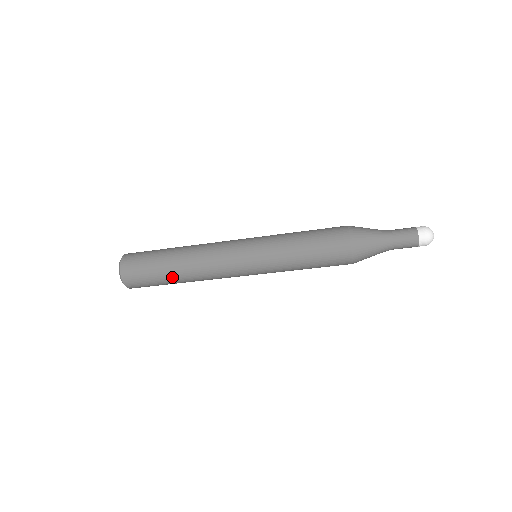
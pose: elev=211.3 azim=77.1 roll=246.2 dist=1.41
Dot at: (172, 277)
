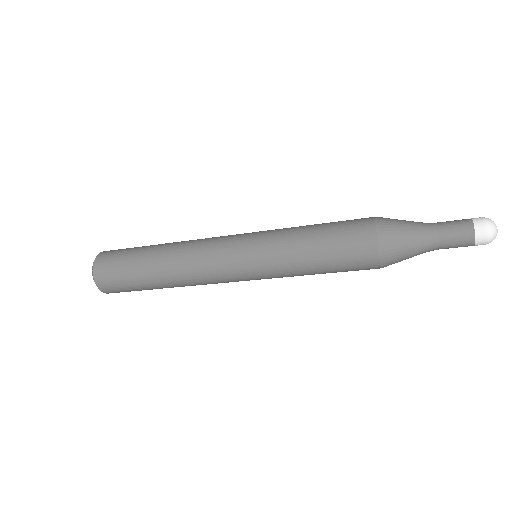
Dot at: (156, 286)
